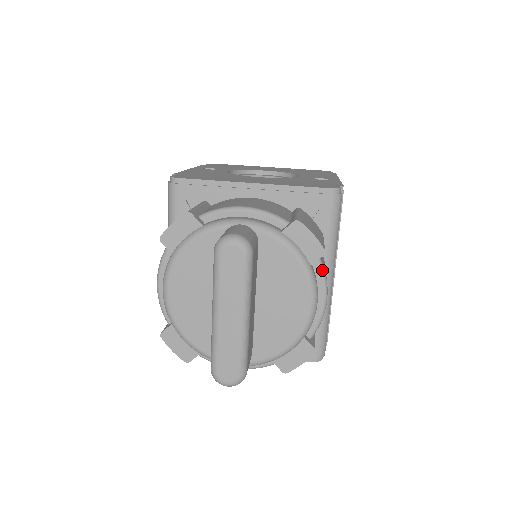
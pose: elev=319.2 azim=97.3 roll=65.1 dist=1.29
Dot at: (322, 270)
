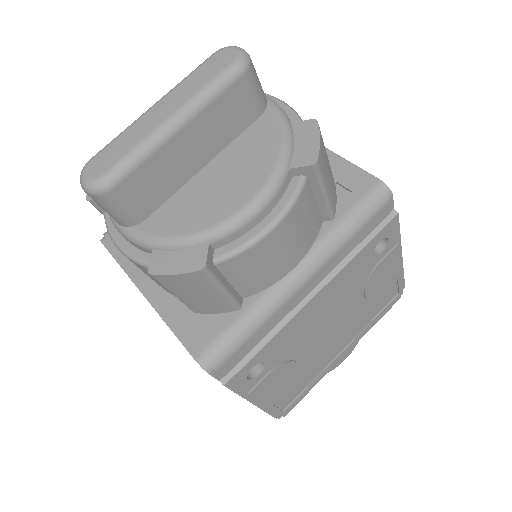
Dot at: (297, 191)
